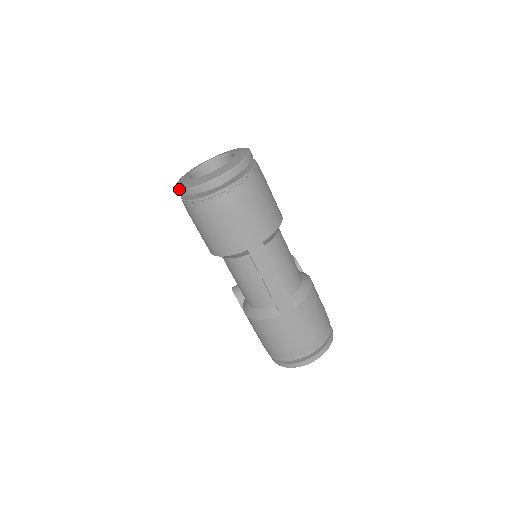
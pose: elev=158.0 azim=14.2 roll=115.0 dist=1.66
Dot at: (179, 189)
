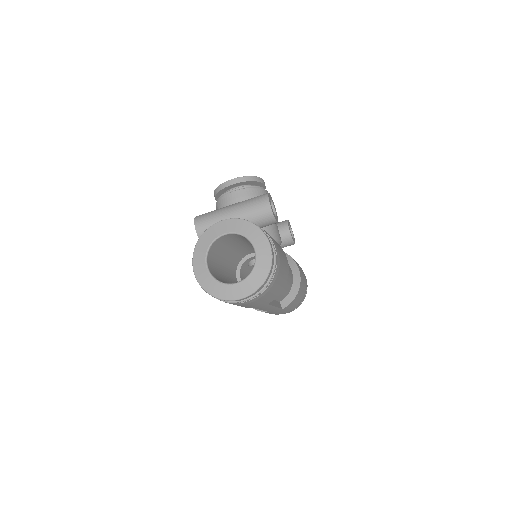
Dot at: occluded
